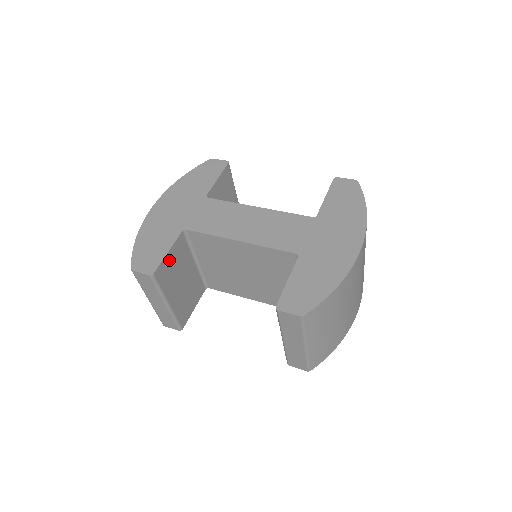
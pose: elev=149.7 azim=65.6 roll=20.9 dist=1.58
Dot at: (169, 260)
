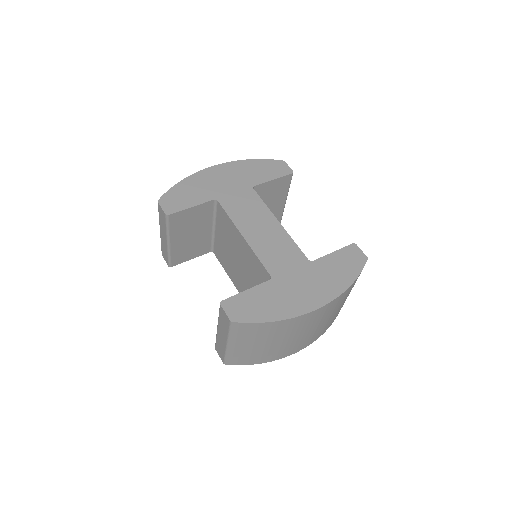
Dot at: (189, 213)
